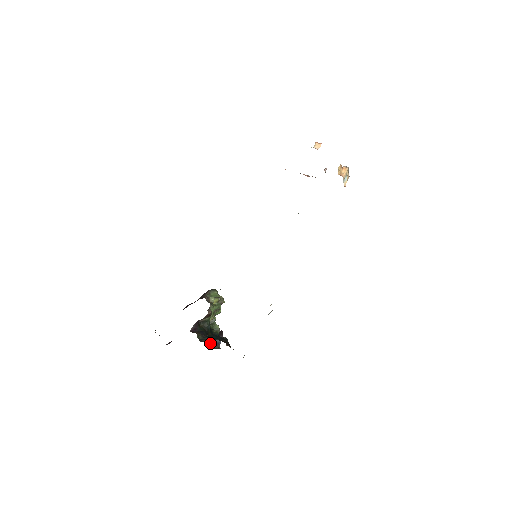
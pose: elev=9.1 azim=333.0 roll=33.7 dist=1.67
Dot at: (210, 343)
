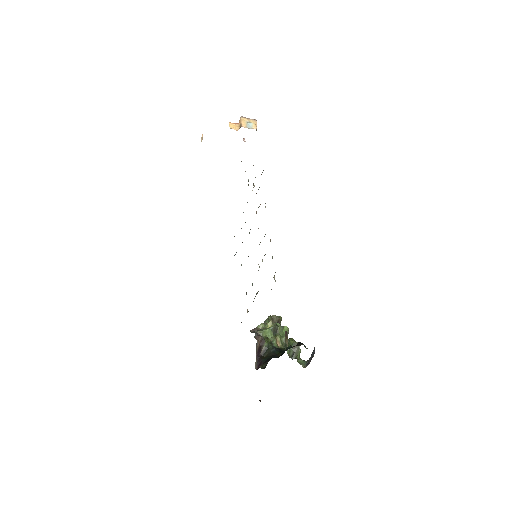
Dot at: (308, 363)
